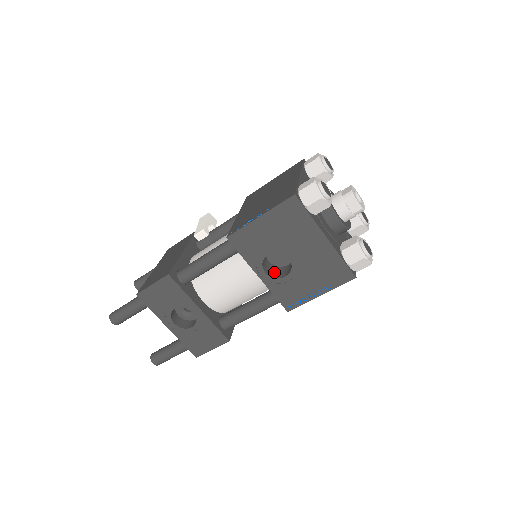
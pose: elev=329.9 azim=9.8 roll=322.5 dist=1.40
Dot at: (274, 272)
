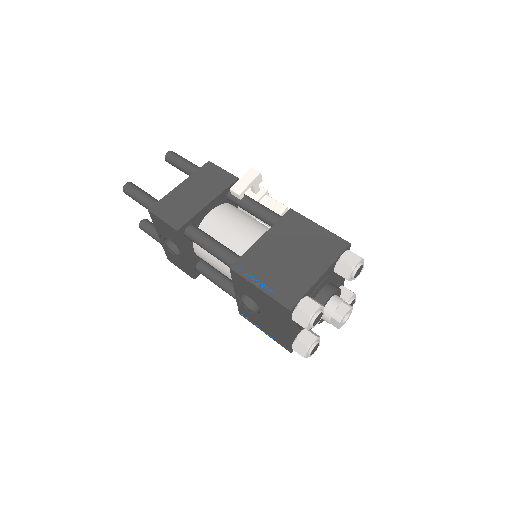
Dot at: occluded
